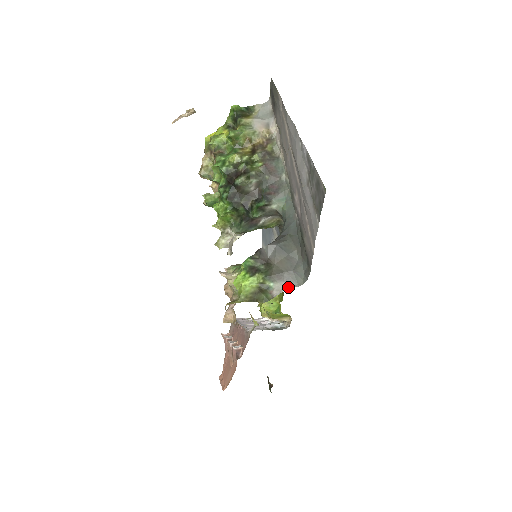
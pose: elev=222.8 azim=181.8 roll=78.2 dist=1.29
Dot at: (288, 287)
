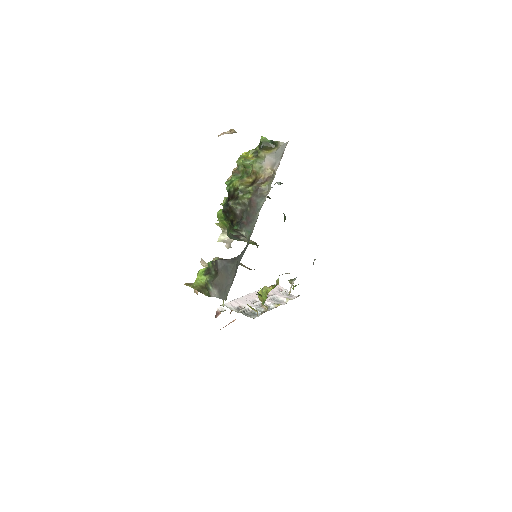
Dot at: (218, 296)
